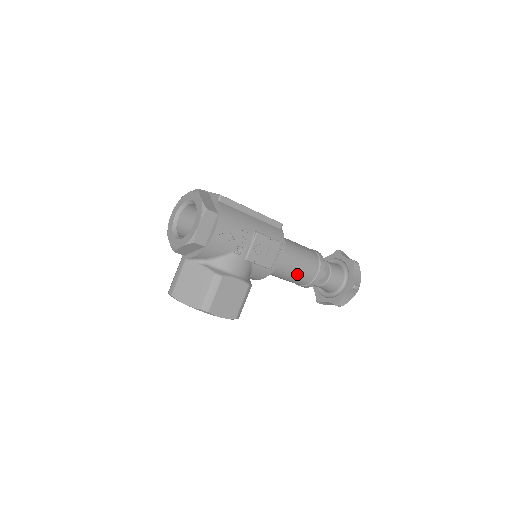
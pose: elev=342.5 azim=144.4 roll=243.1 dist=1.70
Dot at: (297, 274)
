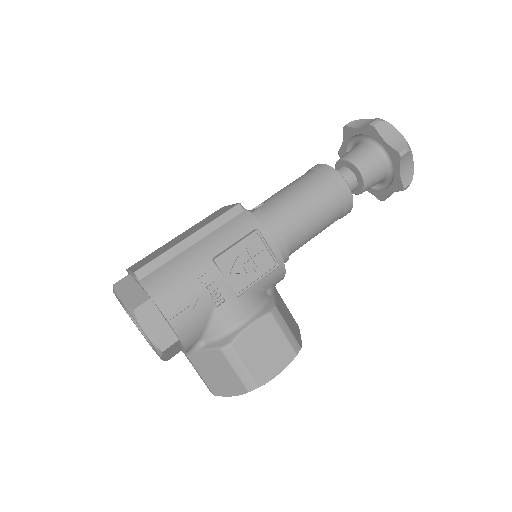
Dot at: (318, 223)
